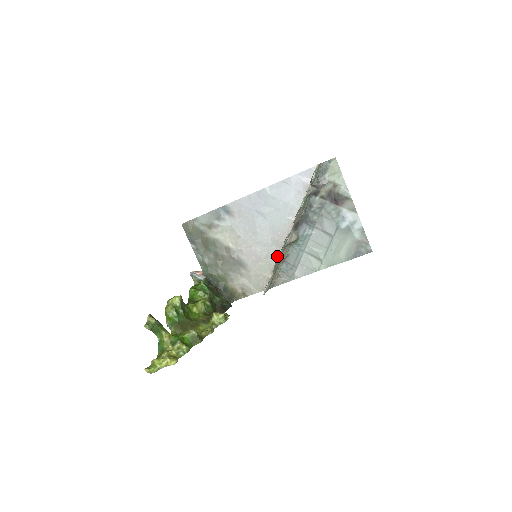
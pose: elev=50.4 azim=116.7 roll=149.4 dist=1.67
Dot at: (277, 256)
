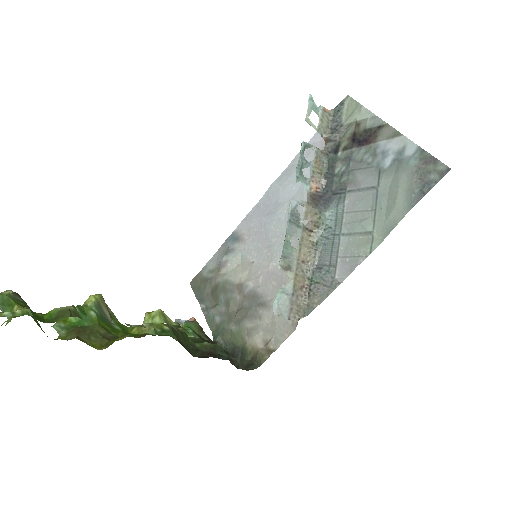
Dot at: occluded
